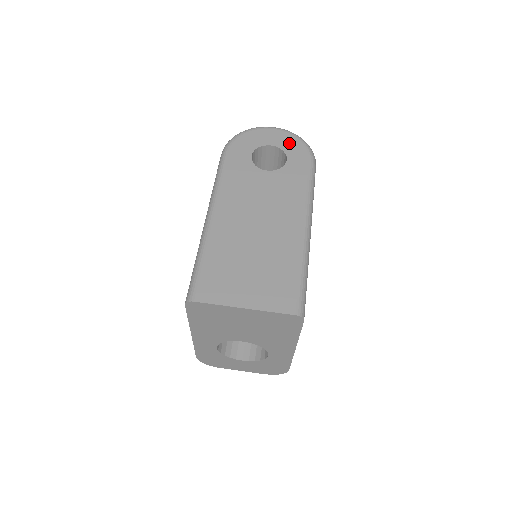
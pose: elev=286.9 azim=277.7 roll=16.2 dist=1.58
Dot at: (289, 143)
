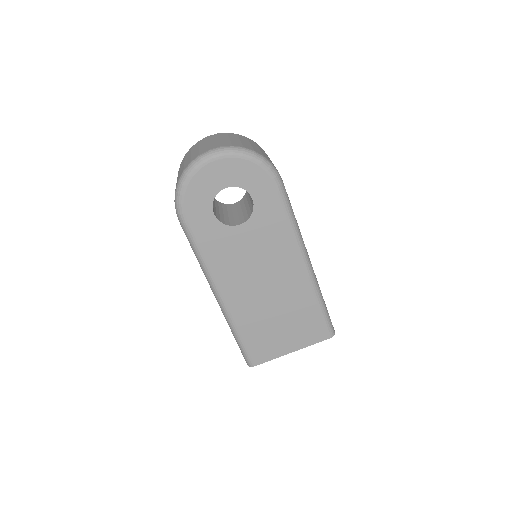
Dot at: (243, 173)
